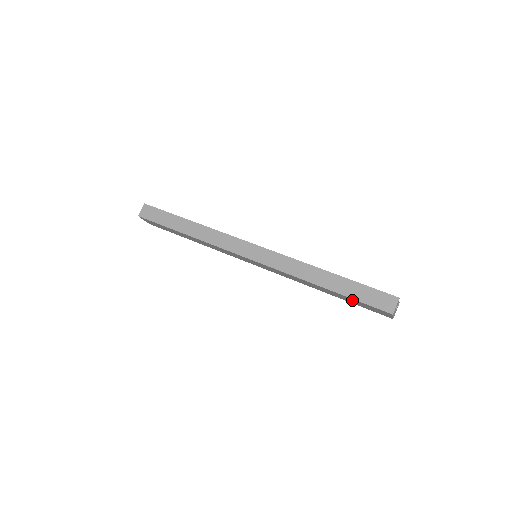
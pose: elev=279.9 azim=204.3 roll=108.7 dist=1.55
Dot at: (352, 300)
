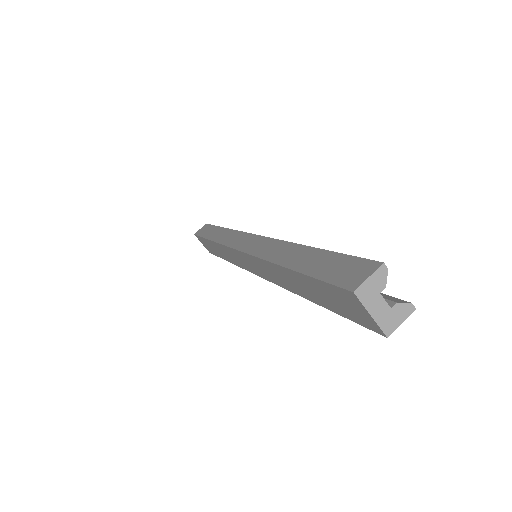
Dot at: (317, 288)
